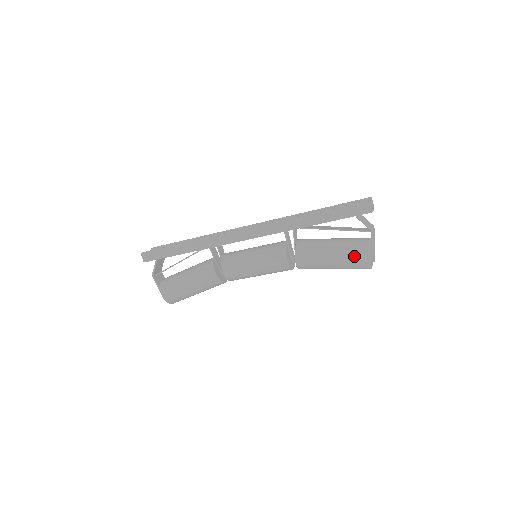
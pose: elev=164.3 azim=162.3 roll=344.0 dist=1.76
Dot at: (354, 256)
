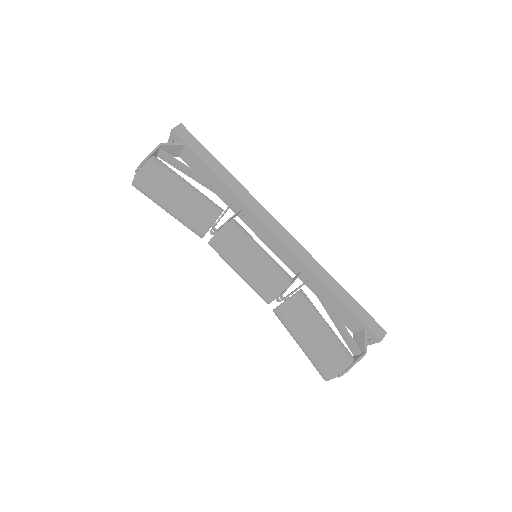
Dot at: (339, 351)
